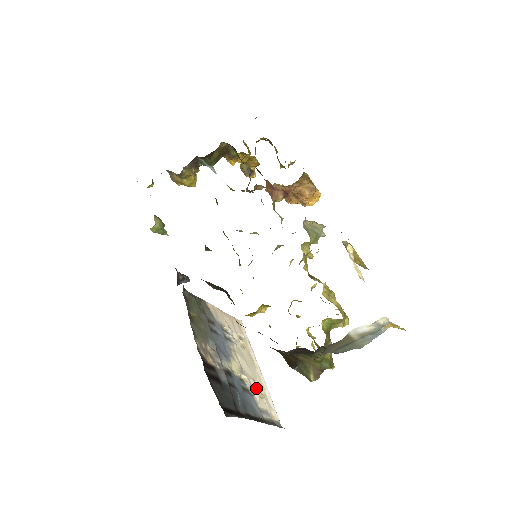
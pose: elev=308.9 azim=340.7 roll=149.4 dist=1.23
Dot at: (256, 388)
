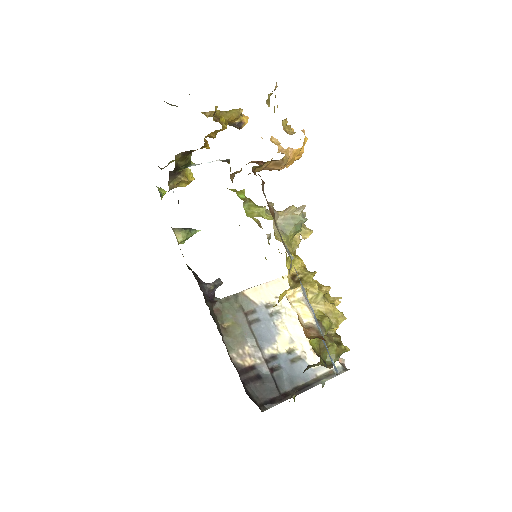
Dot at: (311, 347)
